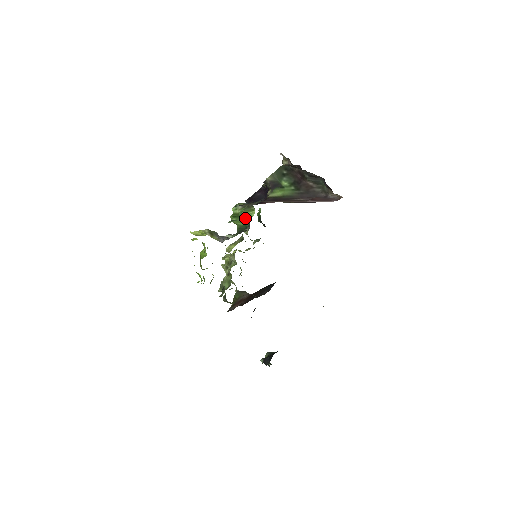
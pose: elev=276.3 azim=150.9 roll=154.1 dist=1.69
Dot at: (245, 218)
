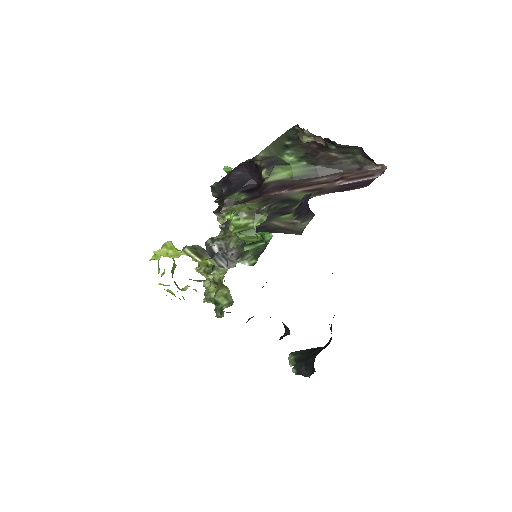
Dot at: occluded
